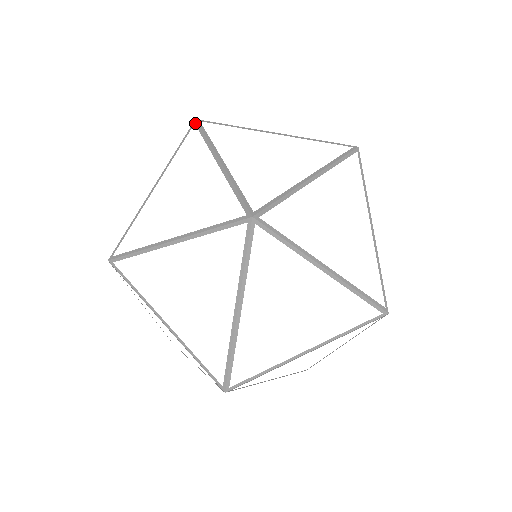
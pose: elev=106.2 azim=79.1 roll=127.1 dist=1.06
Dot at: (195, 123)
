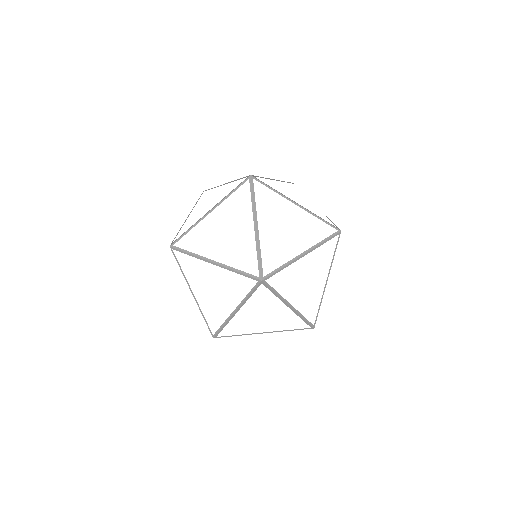
Dot at: occluded
